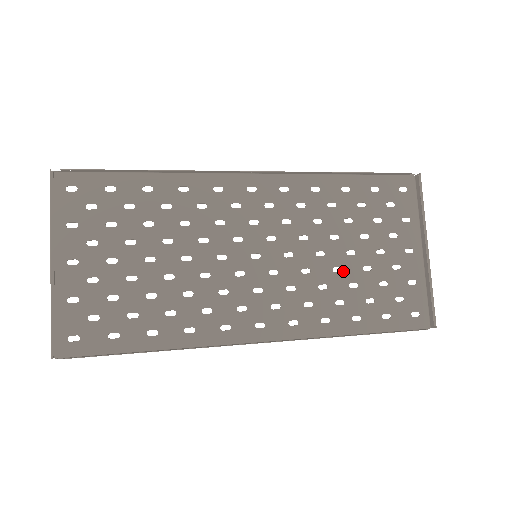
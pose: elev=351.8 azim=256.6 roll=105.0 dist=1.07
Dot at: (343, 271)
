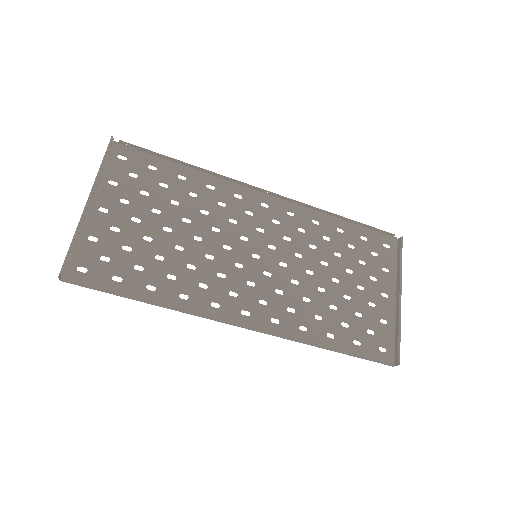
Dot at: (326, 293)
